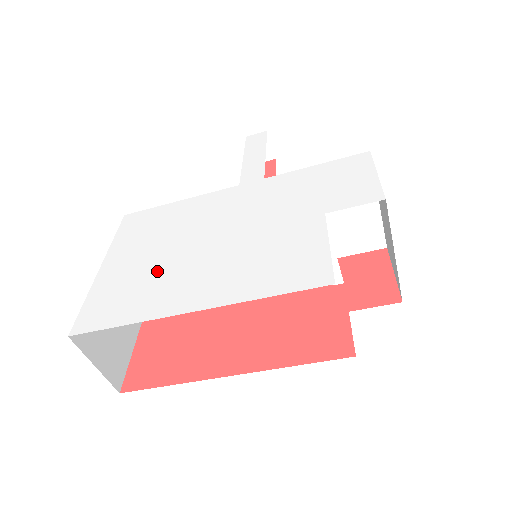
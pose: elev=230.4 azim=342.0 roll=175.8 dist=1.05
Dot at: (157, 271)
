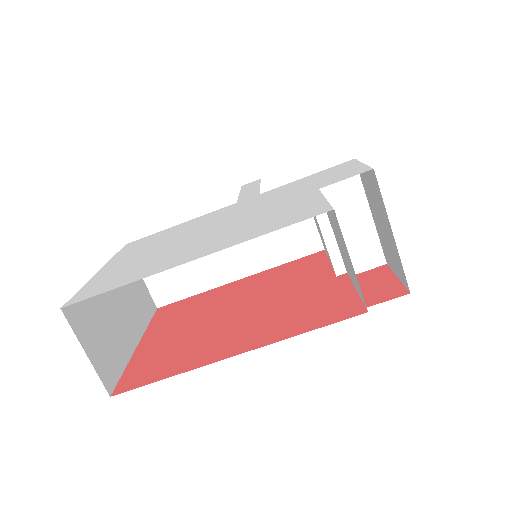
Dot at: (157, 255)
